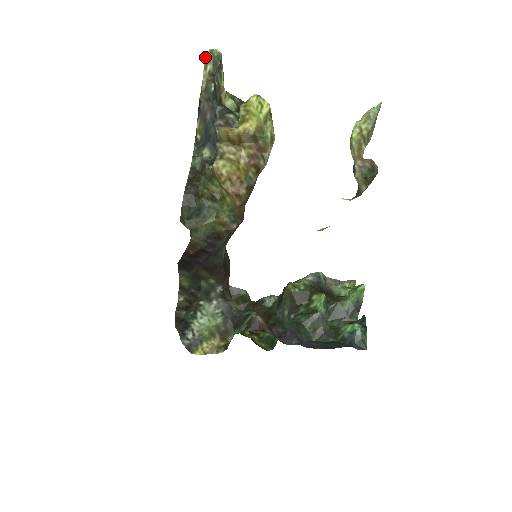
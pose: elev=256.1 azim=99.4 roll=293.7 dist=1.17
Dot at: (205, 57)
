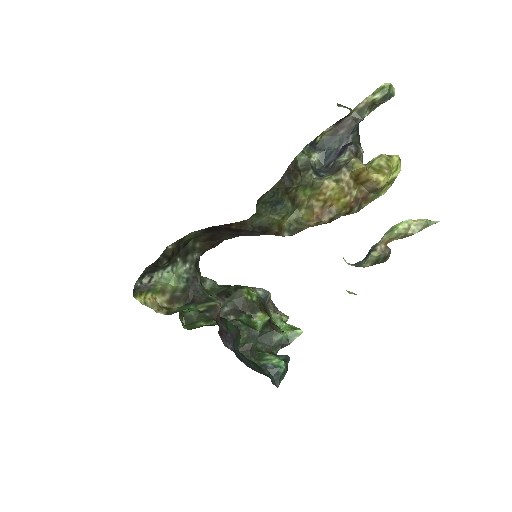
Dot at: (381, 85)
